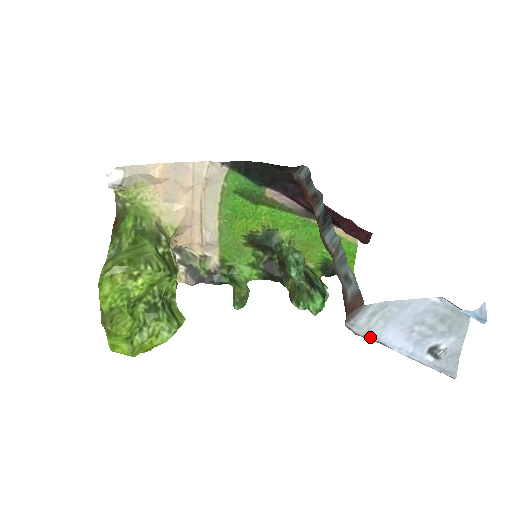
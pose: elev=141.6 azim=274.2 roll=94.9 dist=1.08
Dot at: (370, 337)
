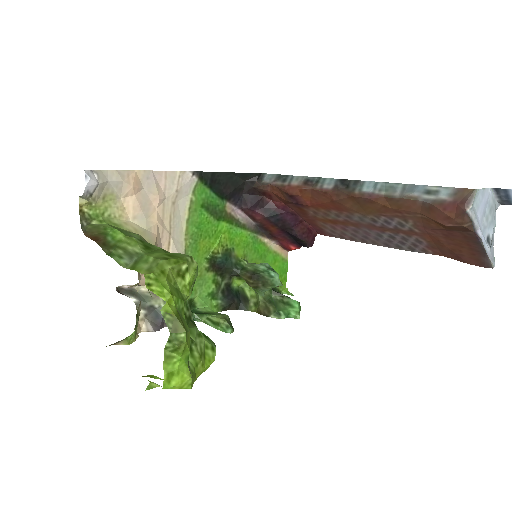
Dot at: (476, 223)
